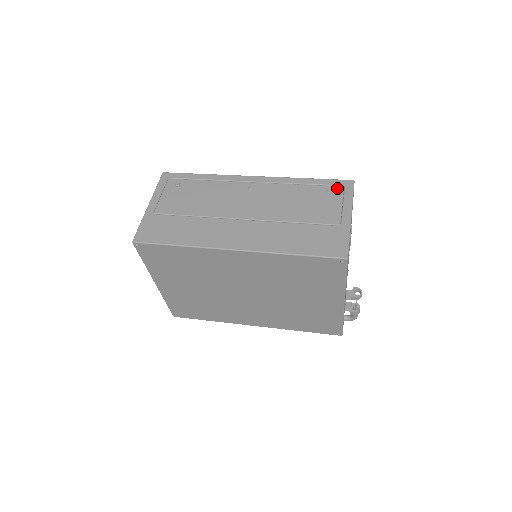
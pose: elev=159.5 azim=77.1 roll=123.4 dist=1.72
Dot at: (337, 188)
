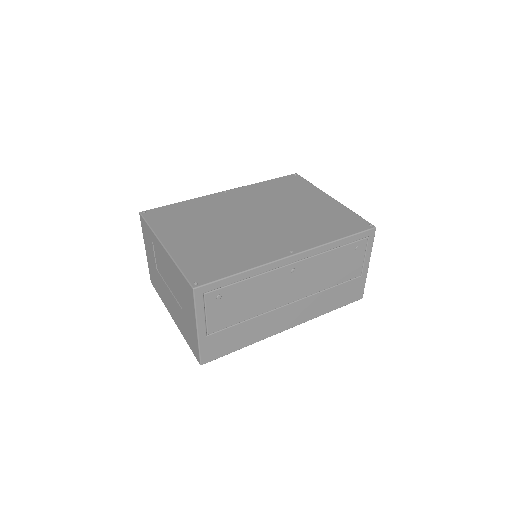
Dot at: (363, 242)
